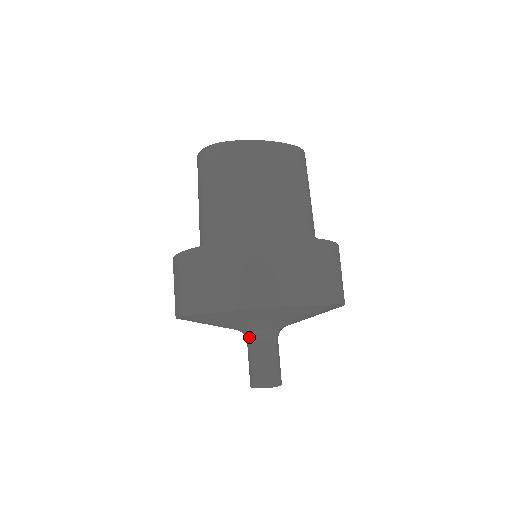
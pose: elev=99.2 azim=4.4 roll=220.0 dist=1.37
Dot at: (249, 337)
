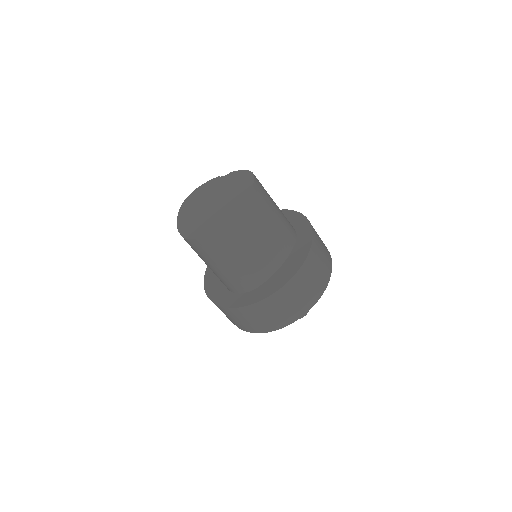
Dot at: occluded
